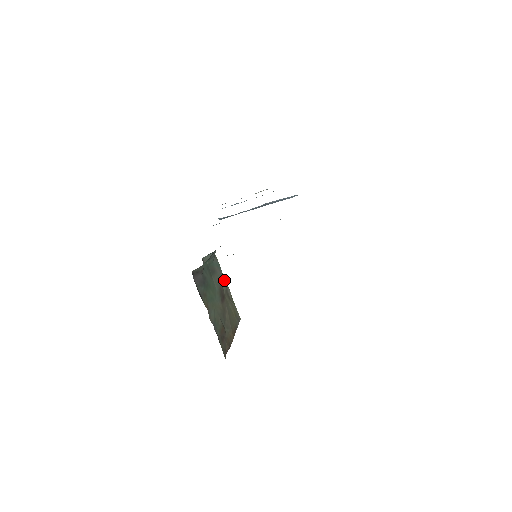
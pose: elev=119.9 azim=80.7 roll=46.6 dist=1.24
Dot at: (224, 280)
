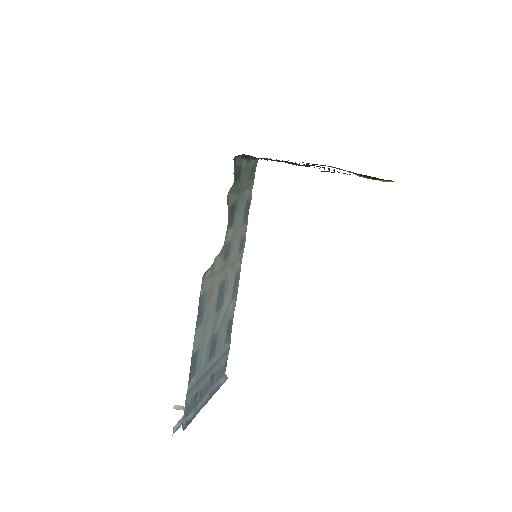
Dot at: occluded
